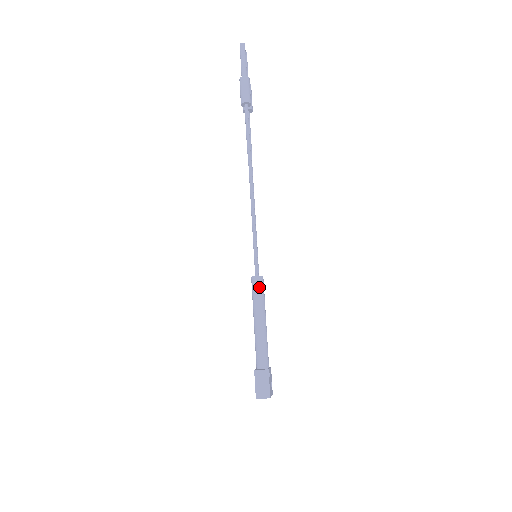
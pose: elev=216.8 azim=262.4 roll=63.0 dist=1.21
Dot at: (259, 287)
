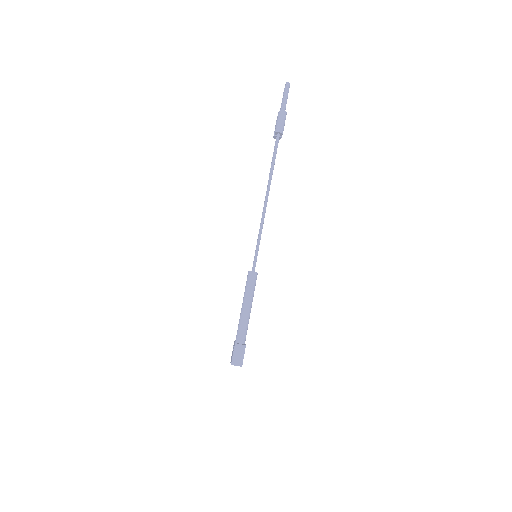
Dot at: (253, 281)
